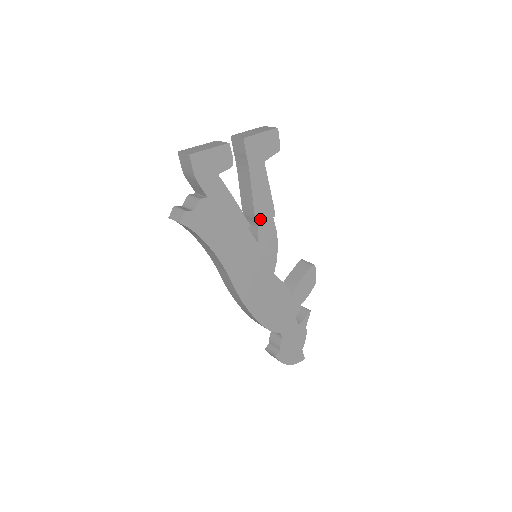
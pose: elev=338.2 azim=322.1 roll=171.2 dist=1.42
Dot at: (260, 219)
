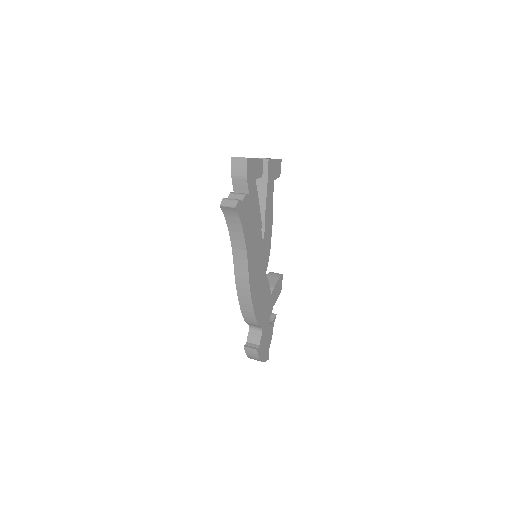
Dot at: (266, 224)
